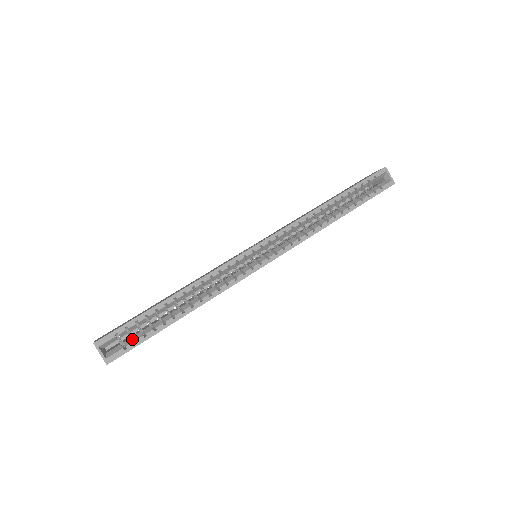
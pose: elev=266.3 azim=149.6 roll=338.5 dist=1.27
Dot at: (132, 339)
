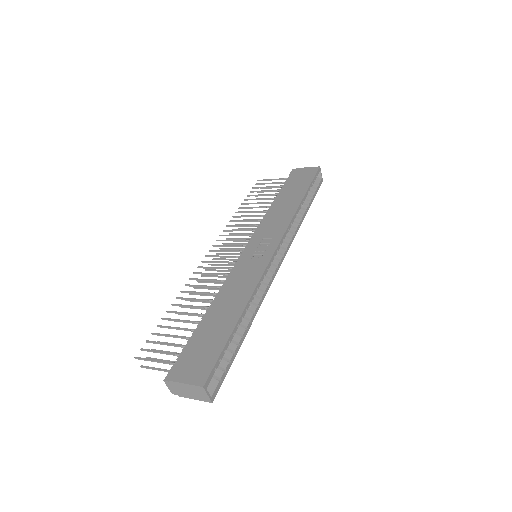
Dot at: occluded
